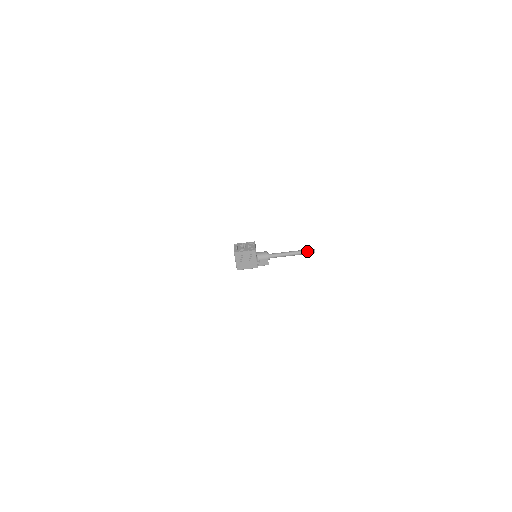
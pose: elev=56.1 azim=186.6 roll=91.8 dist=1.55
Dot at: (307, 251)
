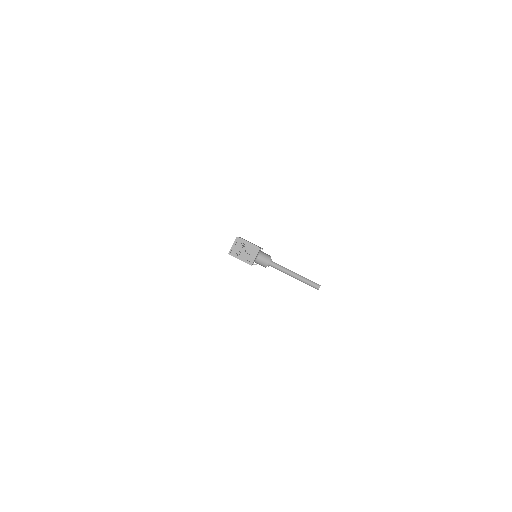
Dot at: (310, 285)
